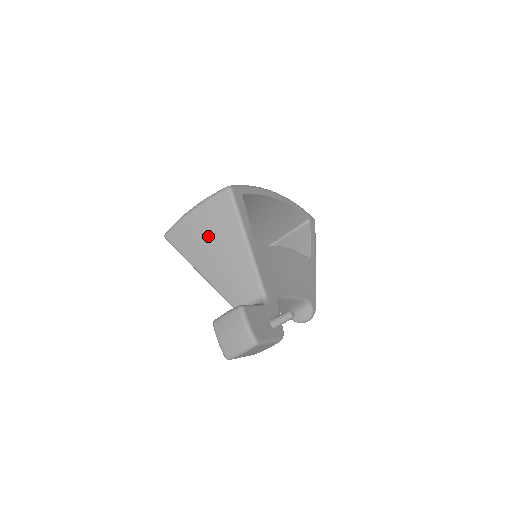
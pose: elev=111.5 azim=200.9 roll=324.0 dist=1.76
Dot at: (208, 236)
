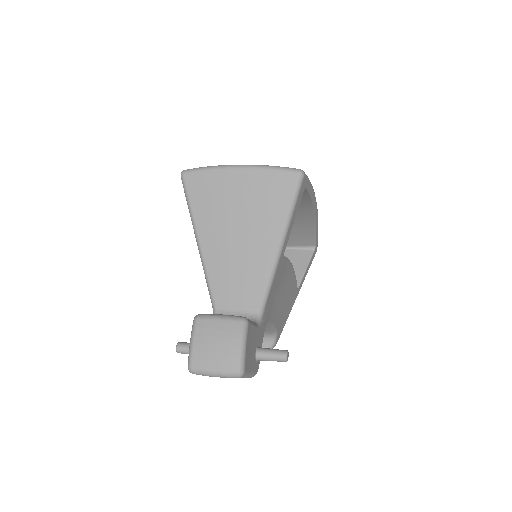
Dot at: (239, 208)
